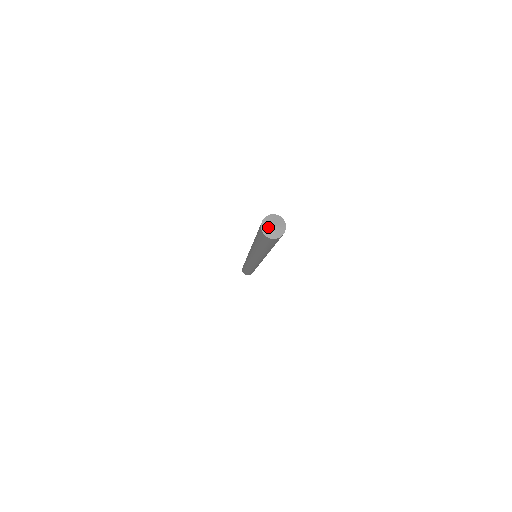
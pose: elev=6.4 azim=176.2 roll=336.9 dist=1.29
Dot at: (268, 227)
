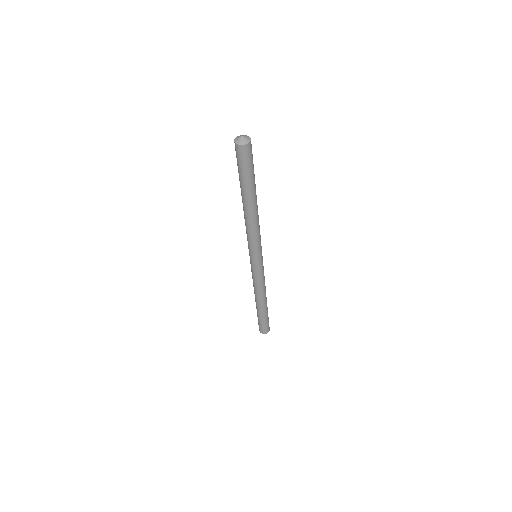
Dot at: (238, 138)
